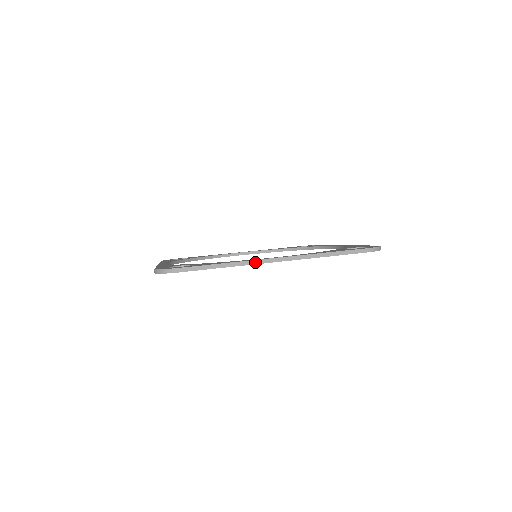
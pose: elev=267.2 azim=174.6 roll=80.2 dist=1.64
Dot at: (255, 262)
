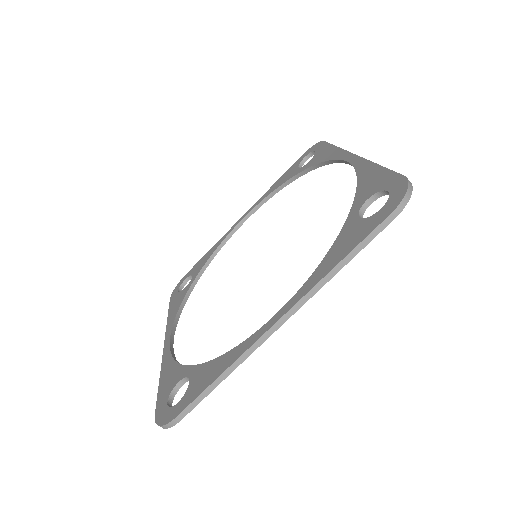
Dot at: (255, 346)
